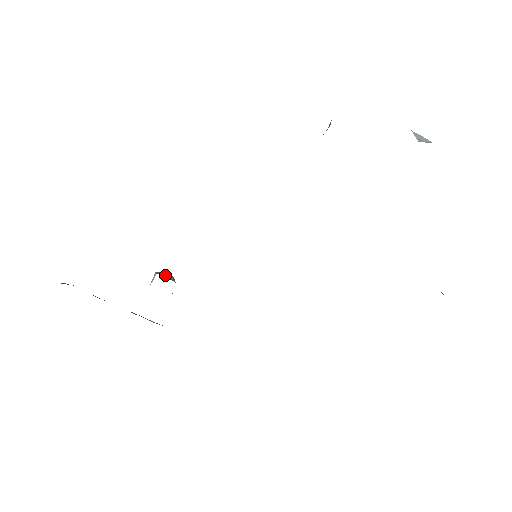
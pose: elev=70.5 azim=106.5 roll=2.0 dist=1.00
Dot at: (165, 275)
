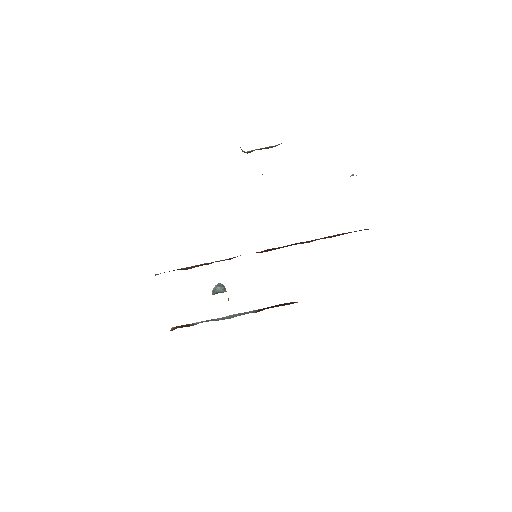
Dot at: (217, 292)
